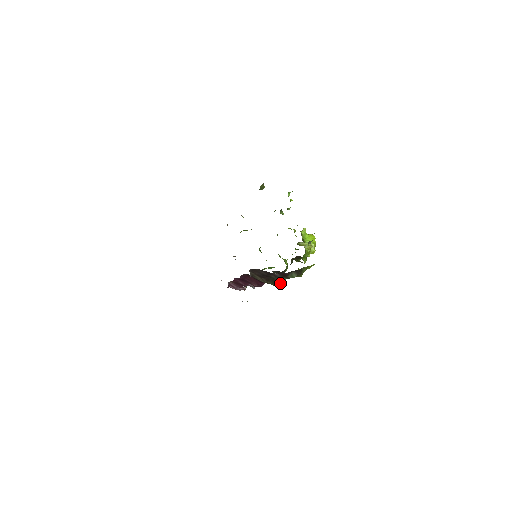
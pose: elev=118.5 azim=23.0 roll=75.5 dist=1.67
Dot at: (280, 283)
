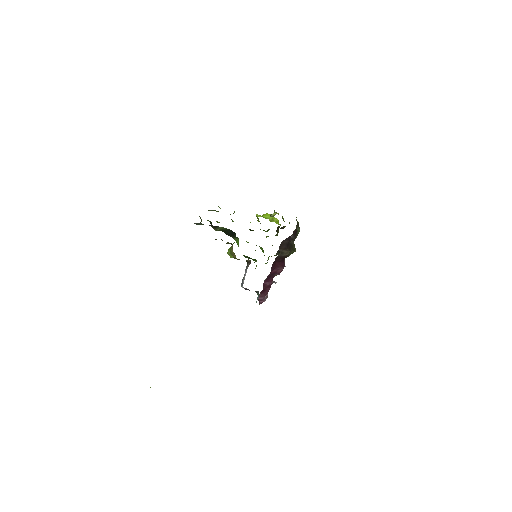
Dot at: occluded
